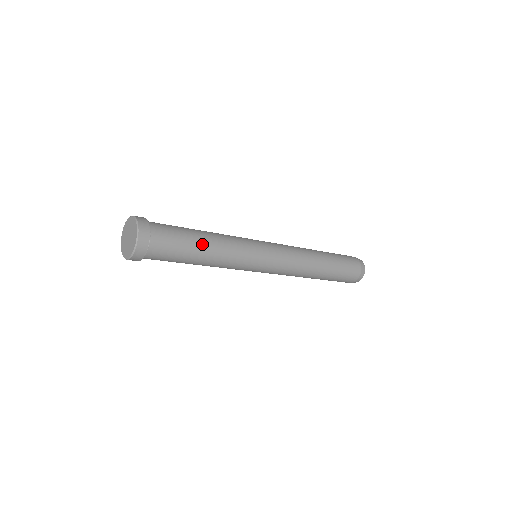
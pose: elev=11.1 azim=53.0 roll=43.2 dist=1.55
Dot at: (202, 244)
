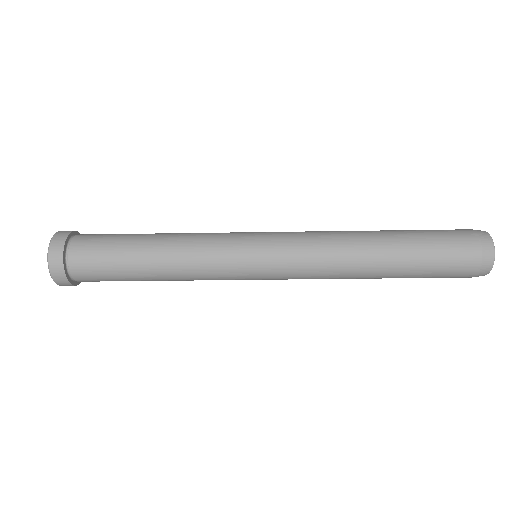
Dot at: (143, 258)
